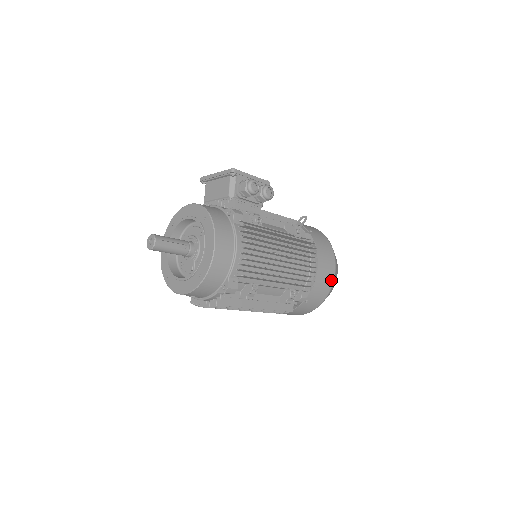
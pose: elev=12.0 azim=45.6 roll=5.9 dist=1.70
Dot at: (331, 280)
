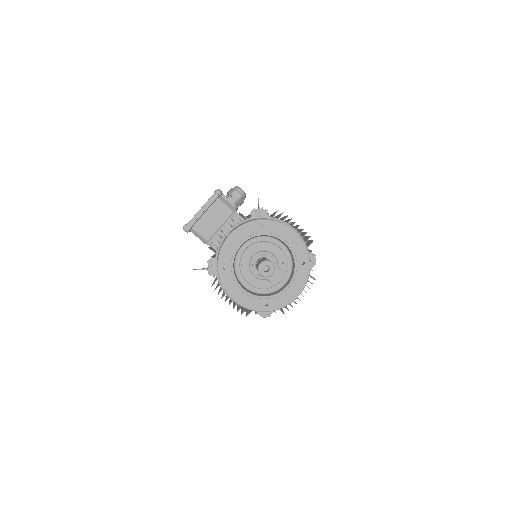
Dot at: occluded
